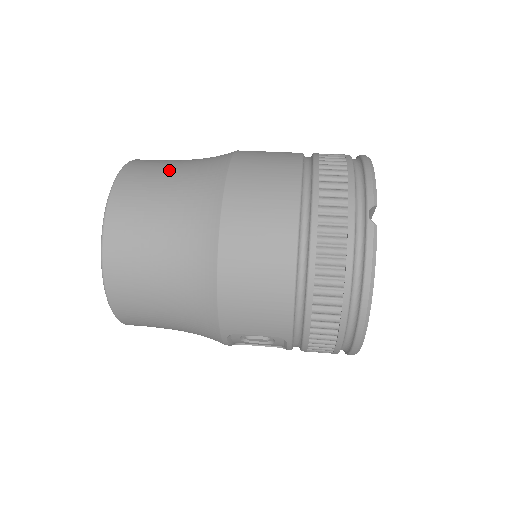
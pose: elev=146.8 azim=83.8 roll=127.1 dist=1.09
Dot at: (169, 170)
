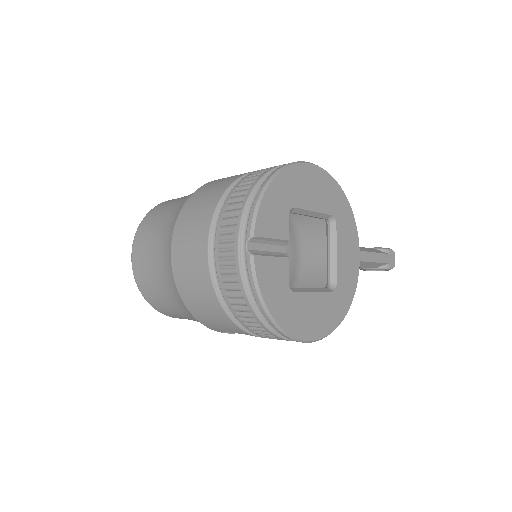
Dot at: (160, 219)
